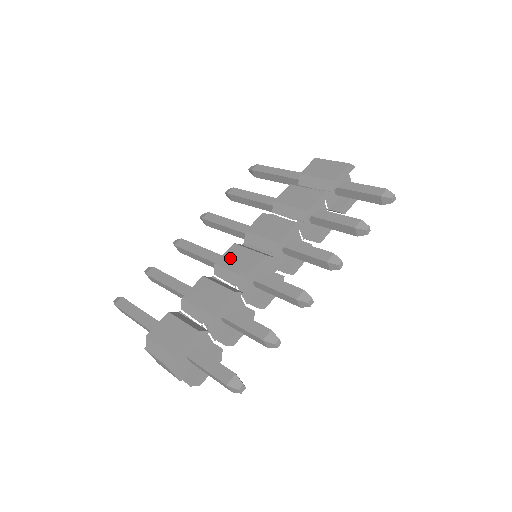
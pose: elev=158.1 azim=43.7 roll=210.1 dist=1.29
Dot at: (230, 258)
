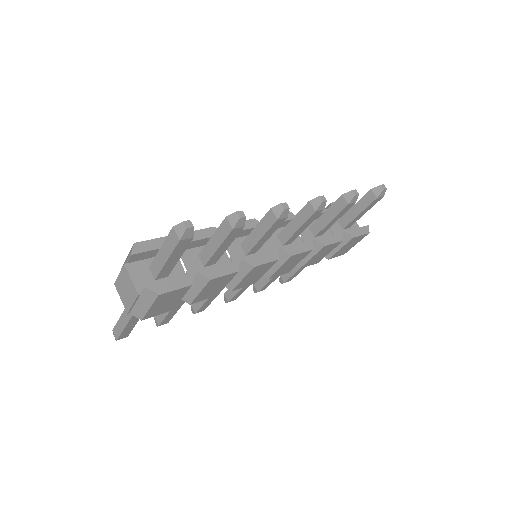
Dot at: occluded
